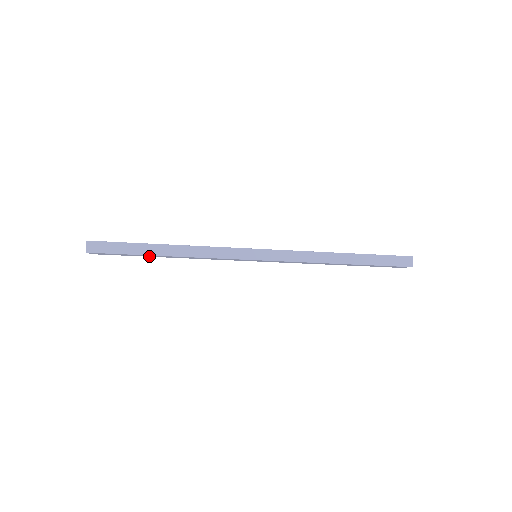
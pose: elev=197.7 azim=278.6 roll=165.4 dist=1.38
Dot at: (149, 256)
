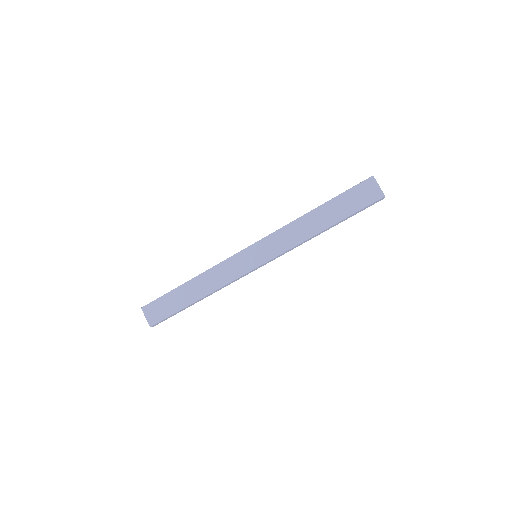
Dot at: (184, 303)
